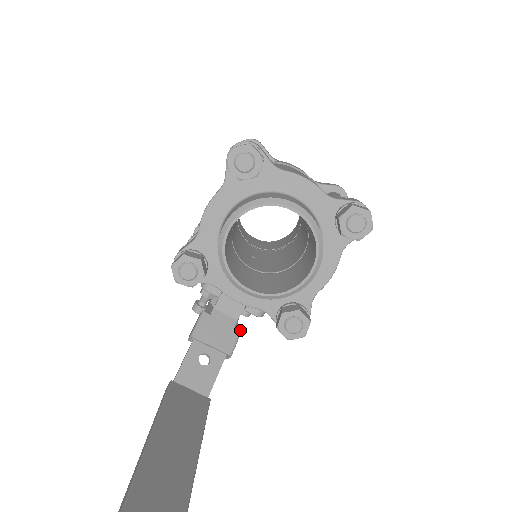
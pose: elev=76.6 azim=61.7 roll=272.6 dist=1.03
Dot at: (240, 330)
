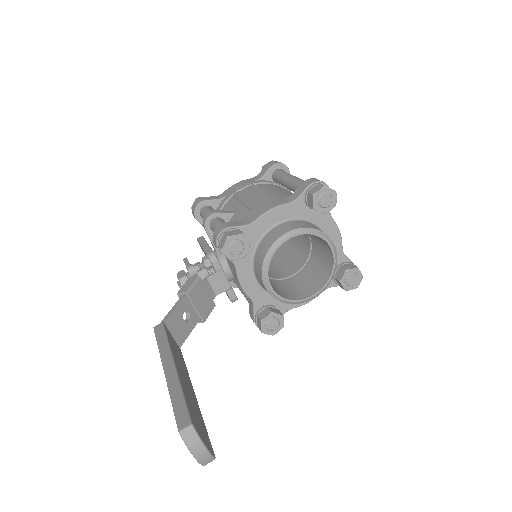
Dot at: (215, 305)
